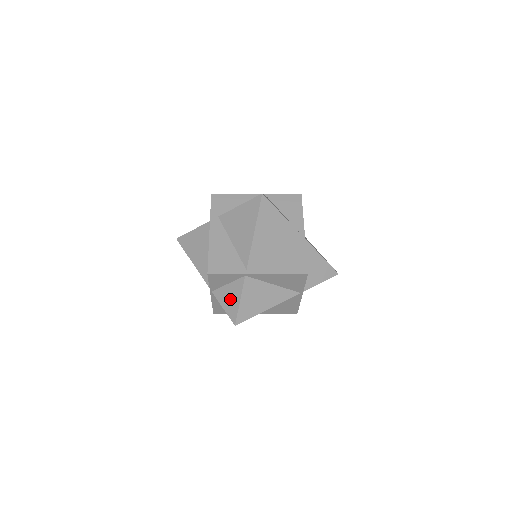
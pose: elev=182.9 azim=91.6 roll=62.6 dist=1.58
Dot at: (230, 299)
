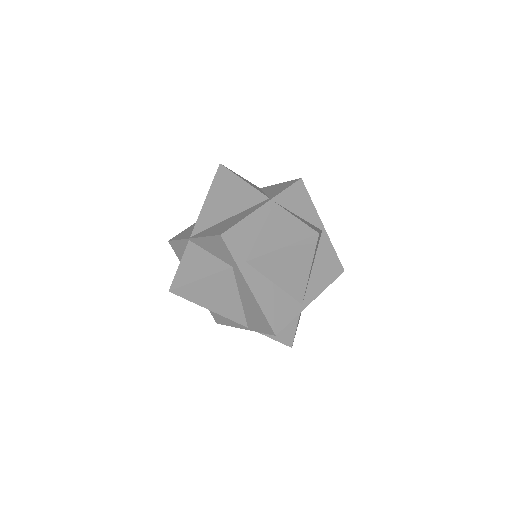
Dot at: (282, 331)
